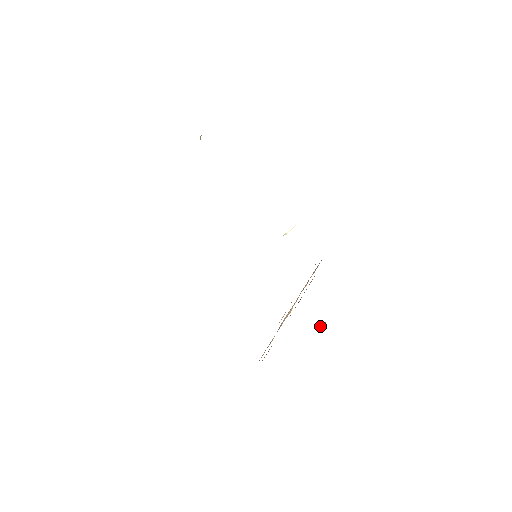
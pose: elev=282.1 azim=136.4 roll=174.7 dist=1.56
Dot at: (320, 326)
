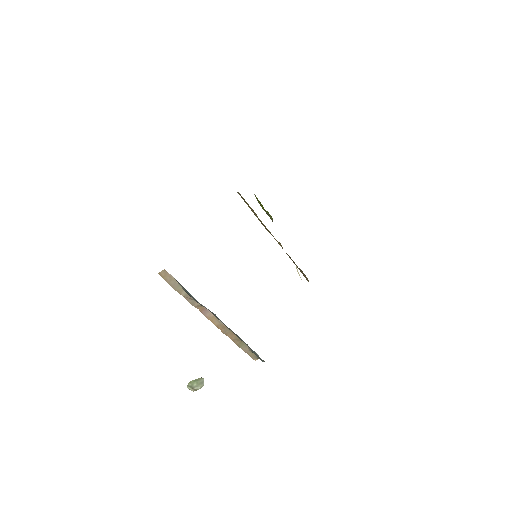
Dot at: (195, 379)
